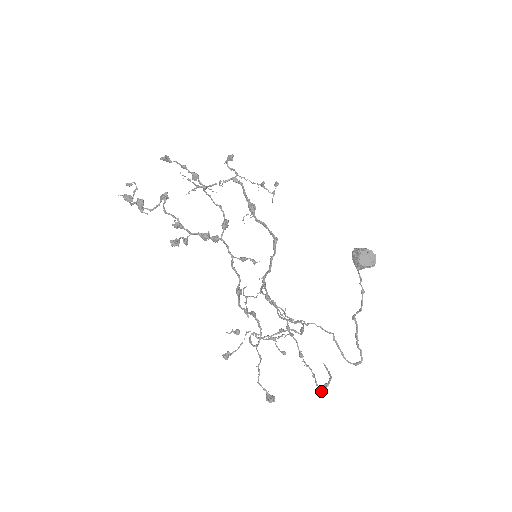
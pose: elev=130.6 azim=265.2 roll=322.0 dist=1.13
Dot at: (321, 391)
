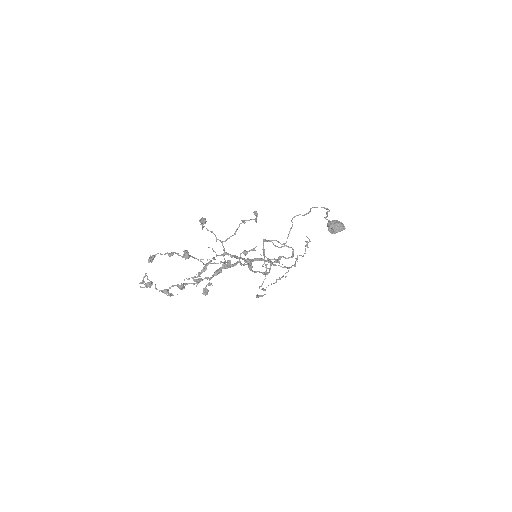
Dot at: (305, 253)
